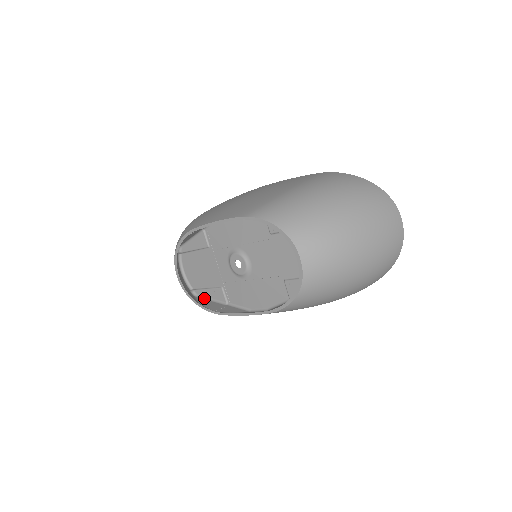
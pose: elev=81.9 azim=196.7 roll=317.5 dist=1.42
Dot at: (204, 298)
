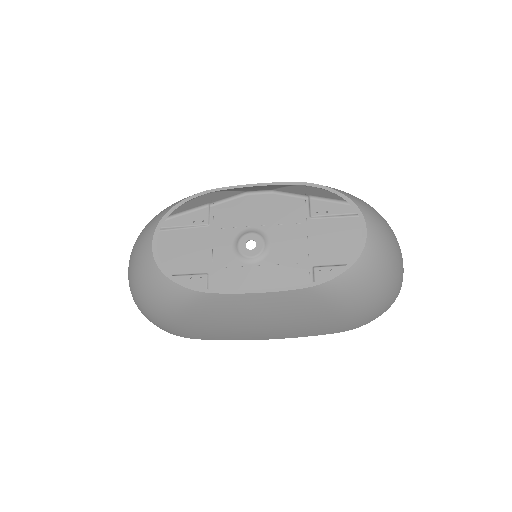
Dot at: occluded
